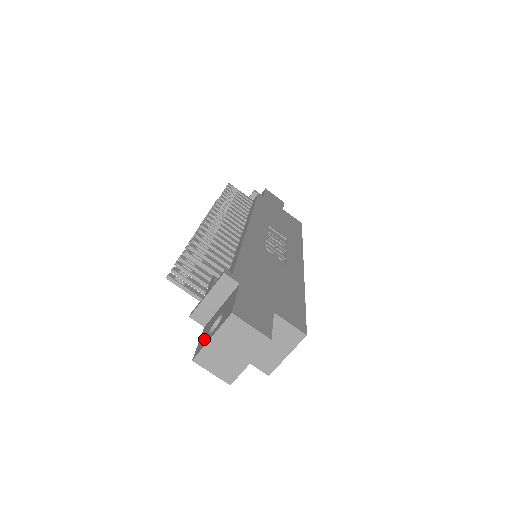
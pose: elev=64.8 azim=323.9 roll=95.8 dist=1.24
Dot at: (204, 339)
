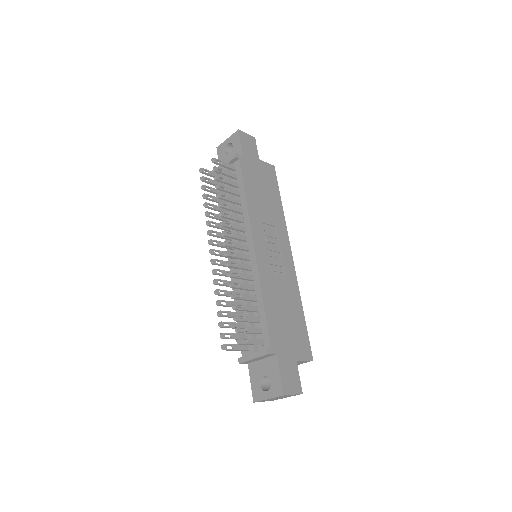
Dot at: (258, 389)
